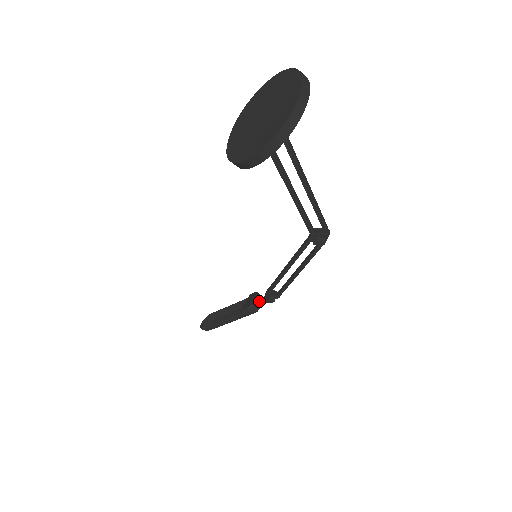
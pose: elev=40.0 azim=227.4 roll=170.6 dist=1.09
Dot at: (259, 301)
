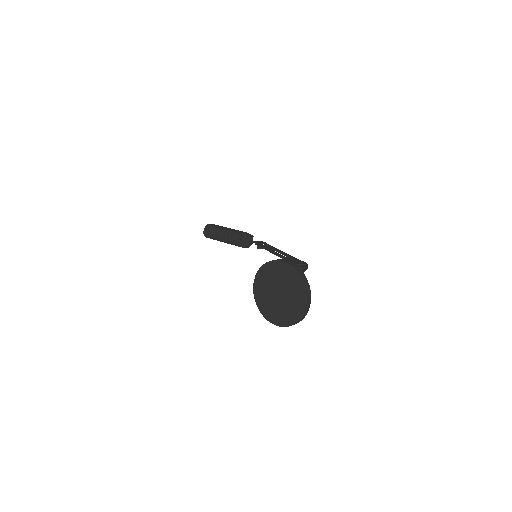
Dot at: (251, 242)
